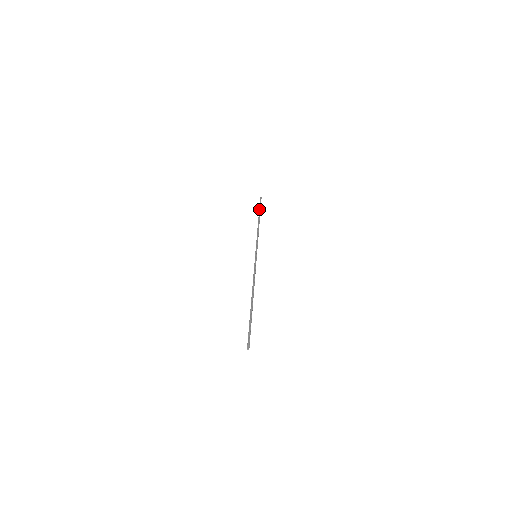
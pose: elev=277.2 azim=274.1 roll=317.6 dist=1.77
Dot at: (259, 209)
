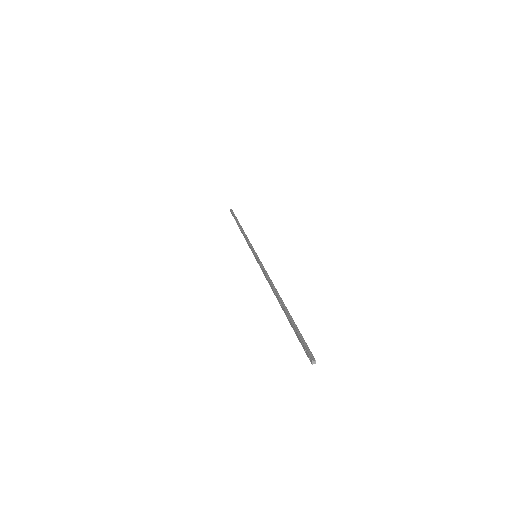
Dot at: (234, 217)
